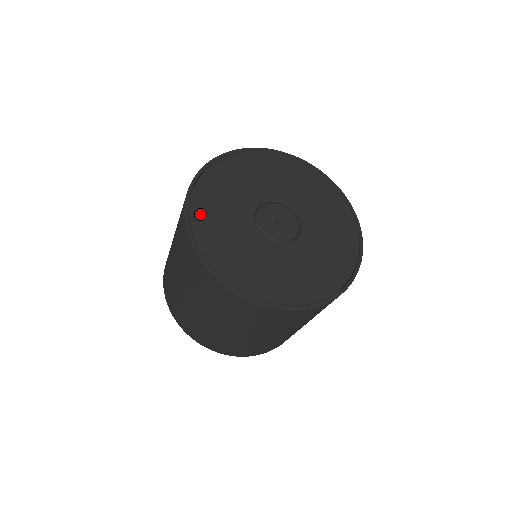
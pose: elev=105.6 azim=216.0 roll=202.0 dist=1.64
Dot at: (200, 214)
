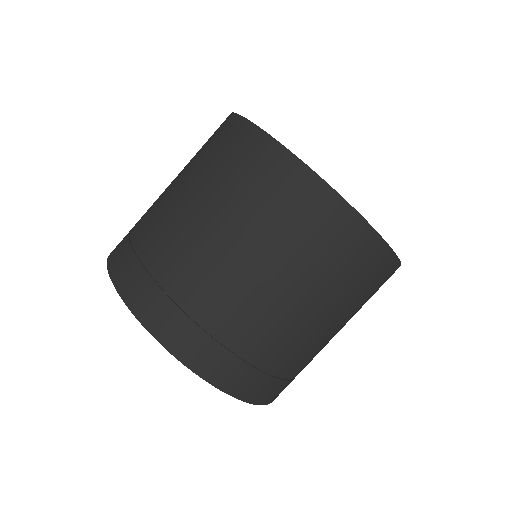
Dot at: occluded
